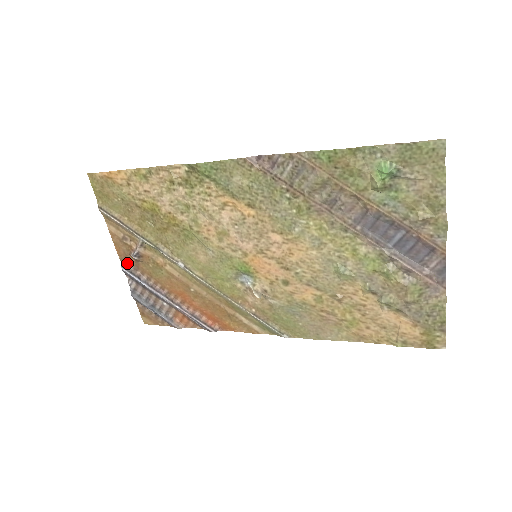
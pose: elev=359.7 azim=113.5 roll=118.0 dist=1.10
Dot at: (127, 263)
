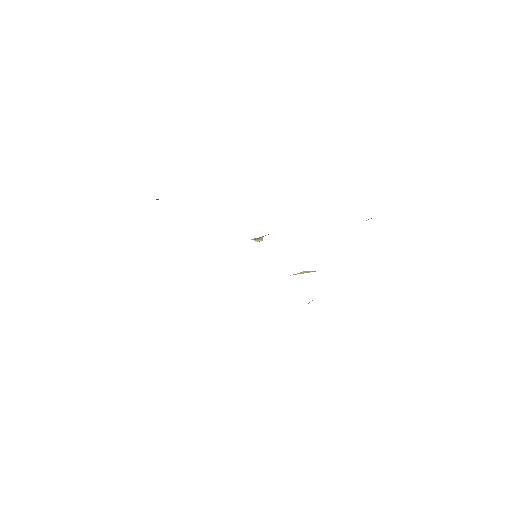
Dot at: occluded
